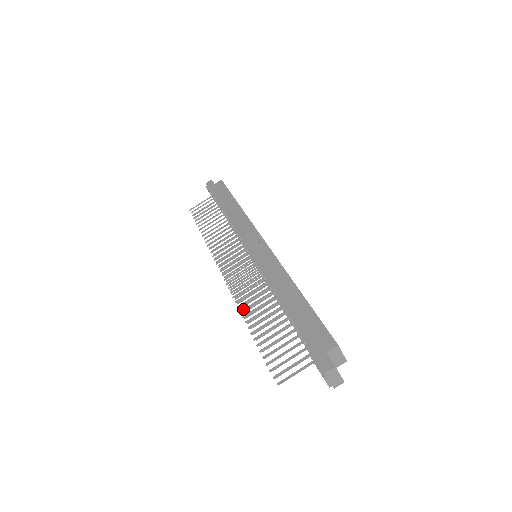
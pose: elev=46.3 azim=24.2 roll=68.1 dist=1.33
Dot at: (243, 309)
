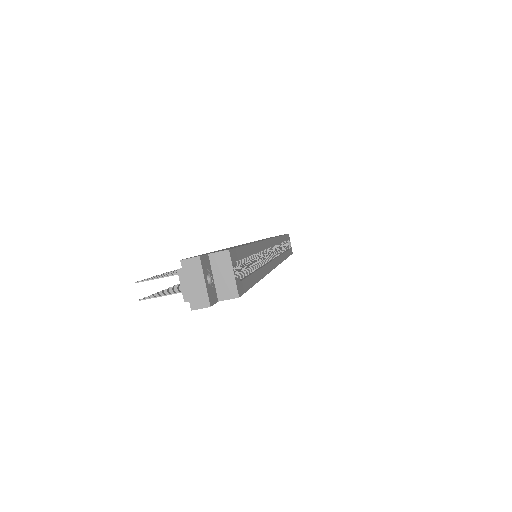
Dot at: occluded
